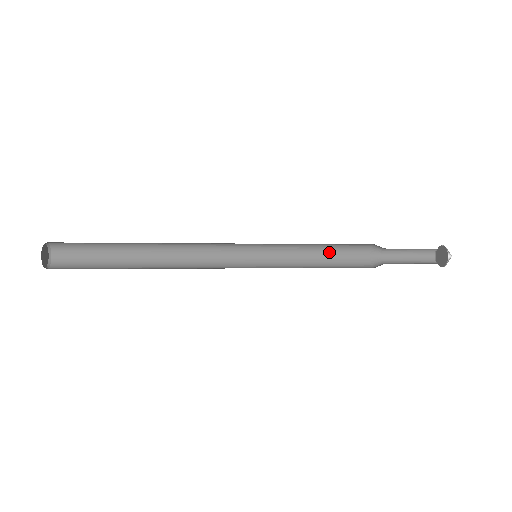
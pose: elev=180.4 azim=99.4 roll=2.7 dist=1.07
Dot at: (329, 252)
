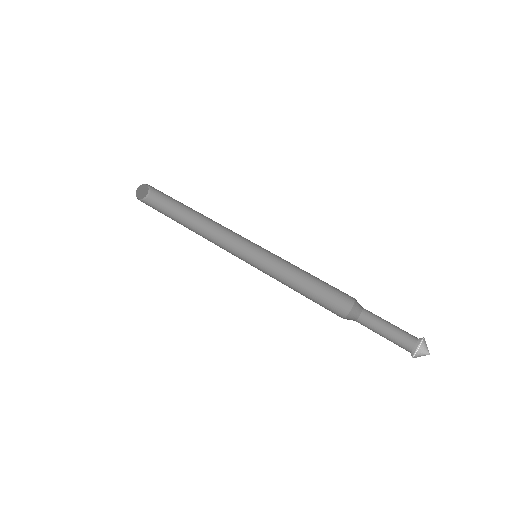
Dot at: (319, 279)
